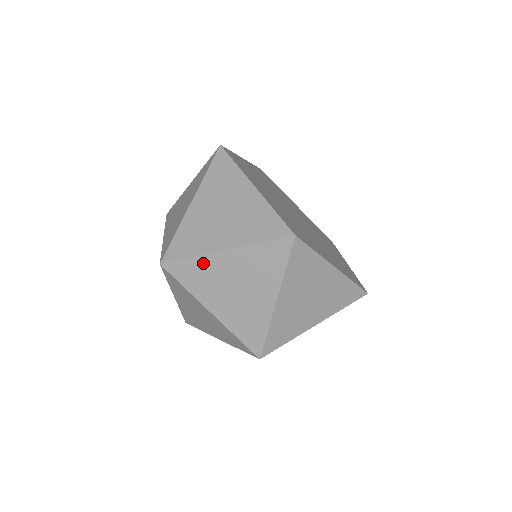
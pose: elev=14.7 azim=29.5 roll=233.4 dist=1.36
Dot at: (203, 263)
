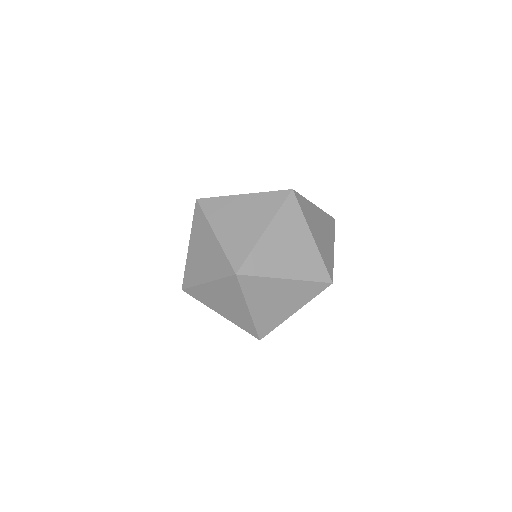
Dot at: (189, 263)
